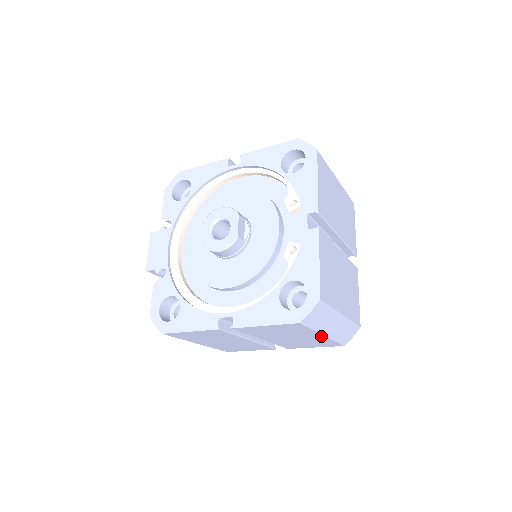
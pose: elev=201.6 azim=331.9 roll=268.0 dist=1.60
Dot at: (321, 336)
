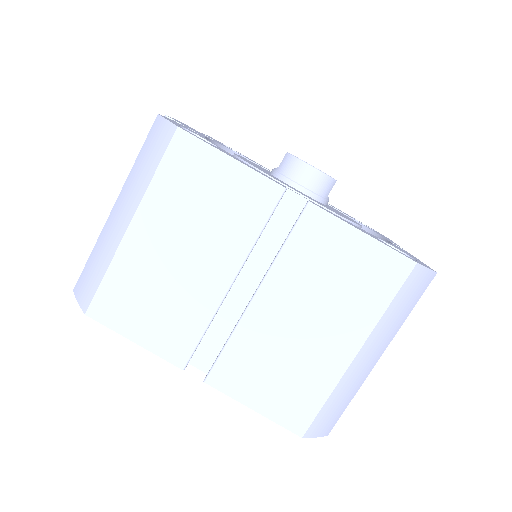
Dot at: (349, 353)
